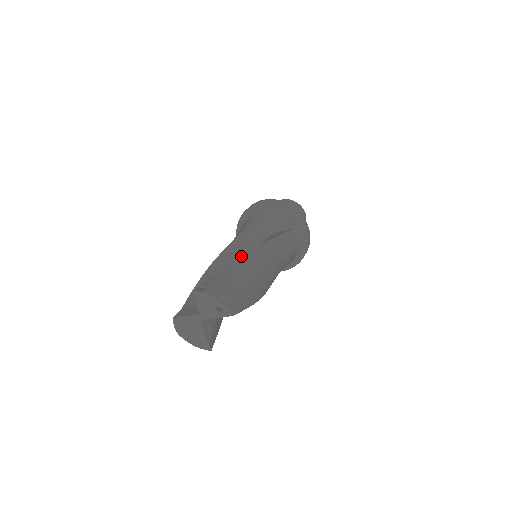
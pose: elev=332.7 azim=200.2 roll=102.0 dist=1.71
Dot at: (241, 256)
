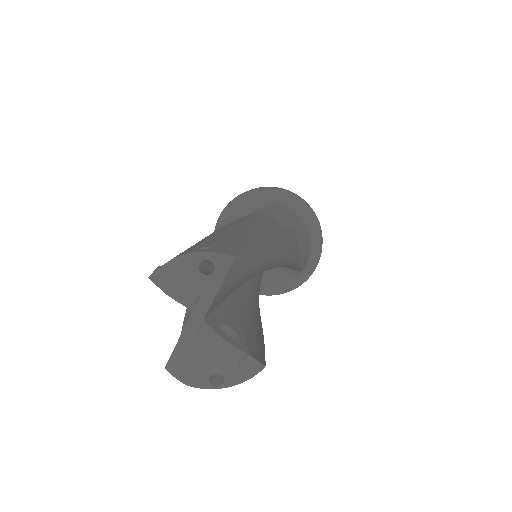
Dot at: occluded
